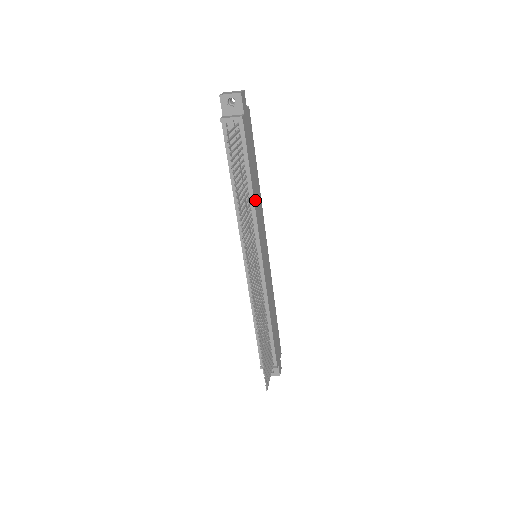
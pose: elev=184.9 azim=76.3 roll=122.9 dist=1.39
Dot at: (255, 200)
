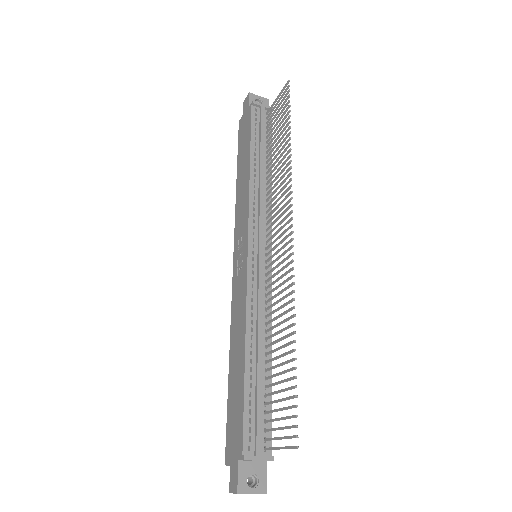
Dot at: occluded
